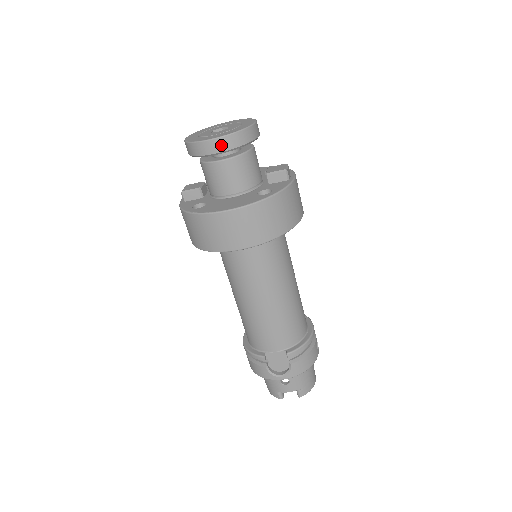
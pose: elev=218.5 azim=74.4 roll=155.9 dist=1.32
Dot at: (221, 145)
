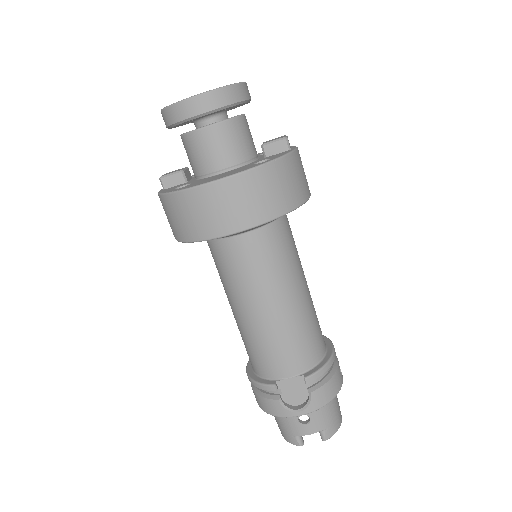
Dot at: (205, 103)
